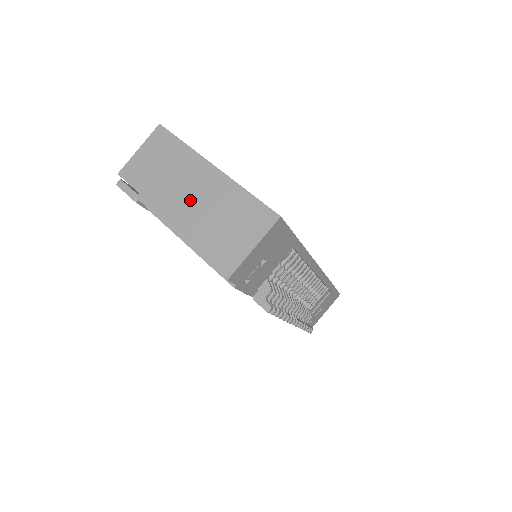
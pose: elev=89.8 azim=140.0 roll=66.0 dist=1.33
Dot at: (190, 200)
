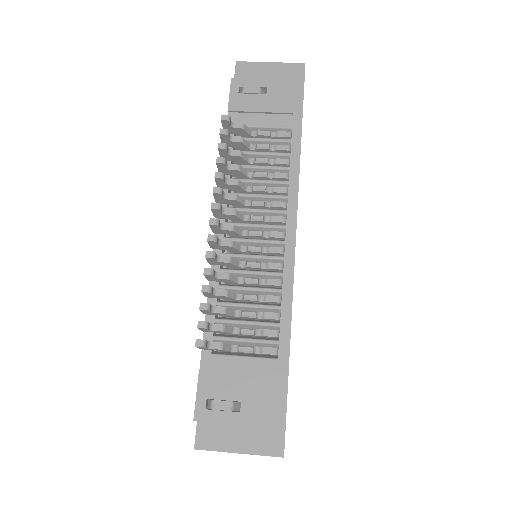
Dot at: occluded
